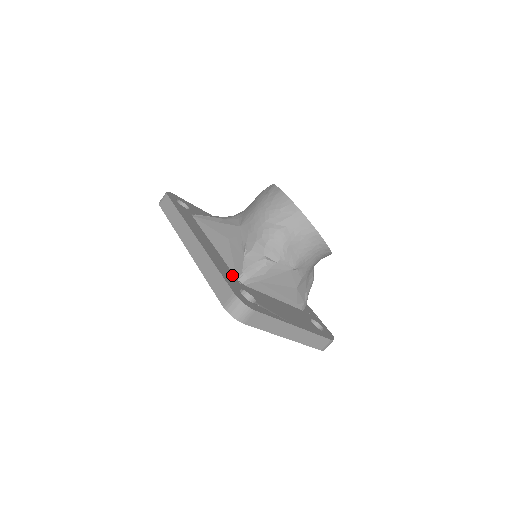
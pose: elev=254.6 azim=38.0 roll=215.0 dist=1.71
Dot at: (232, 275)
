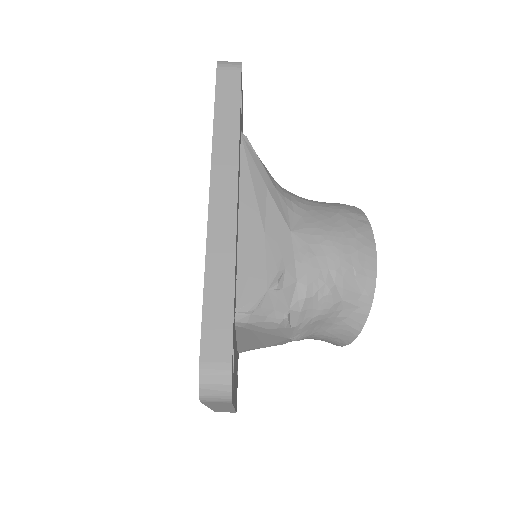
Dot at: (236, 302)
